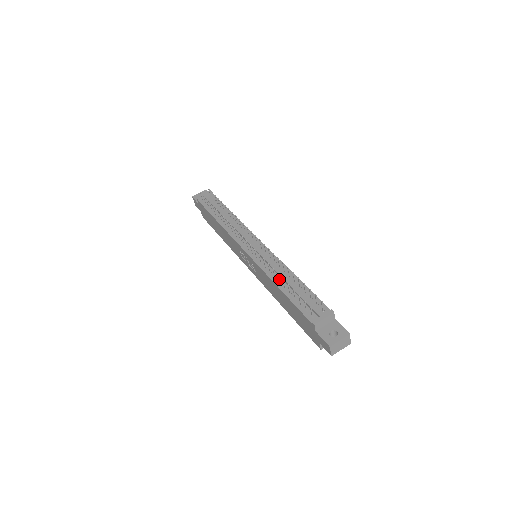
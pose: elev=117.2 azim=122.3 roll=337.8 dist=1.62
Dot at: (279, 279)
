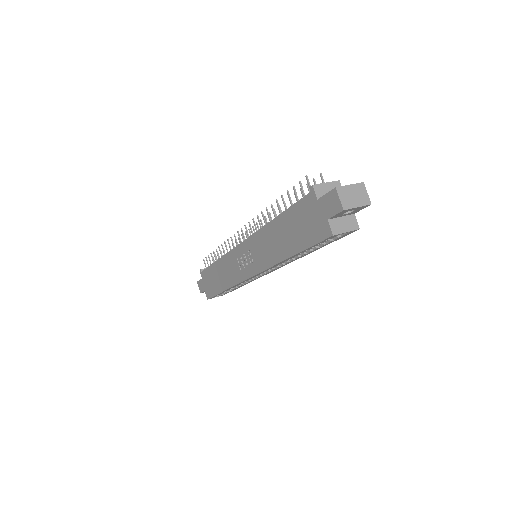
Dot at: (274, 214)
